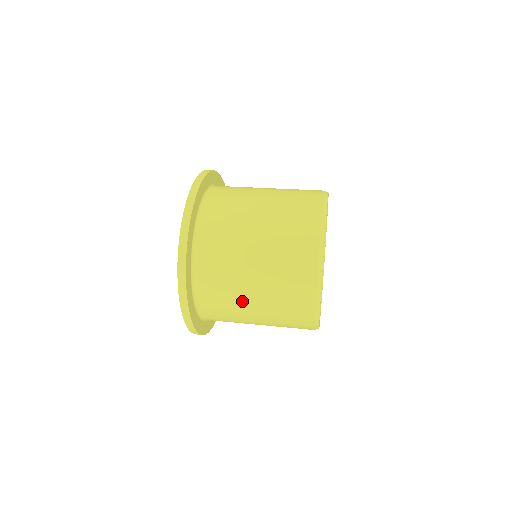
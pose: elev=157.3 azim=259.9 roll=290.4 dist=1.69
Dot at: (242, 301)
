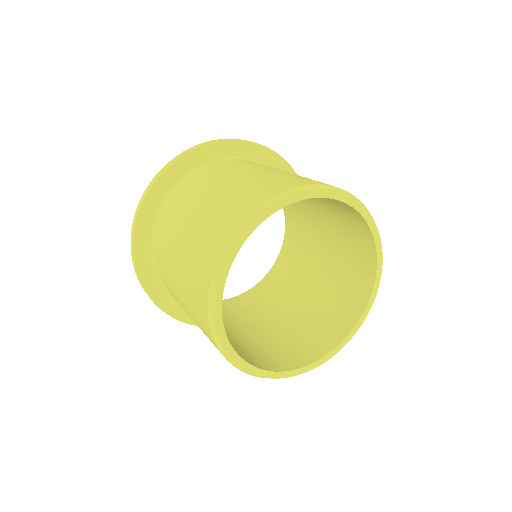
Dot at: occluded
